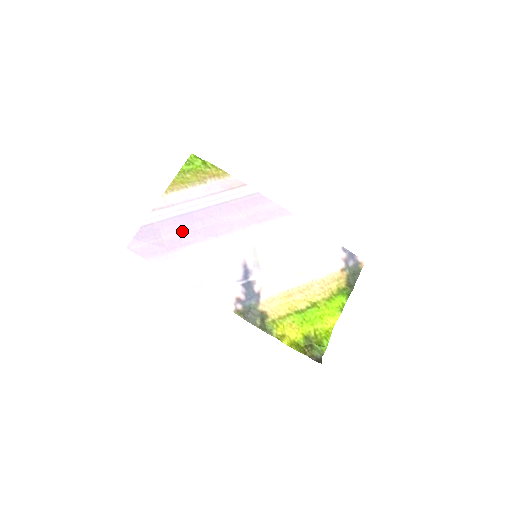
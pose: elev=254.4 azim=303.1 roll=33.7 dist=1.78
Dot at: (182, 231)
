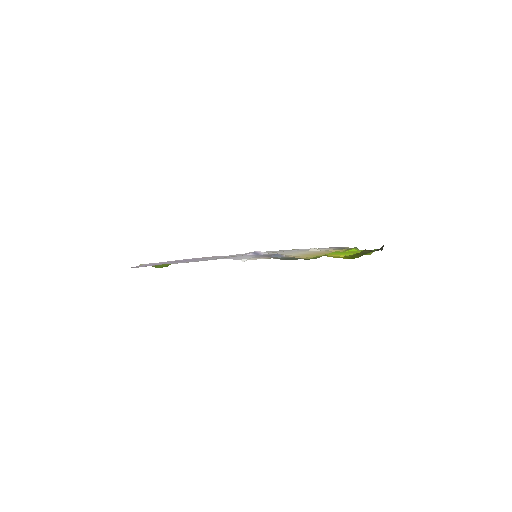
Dot at: (177, 261)
